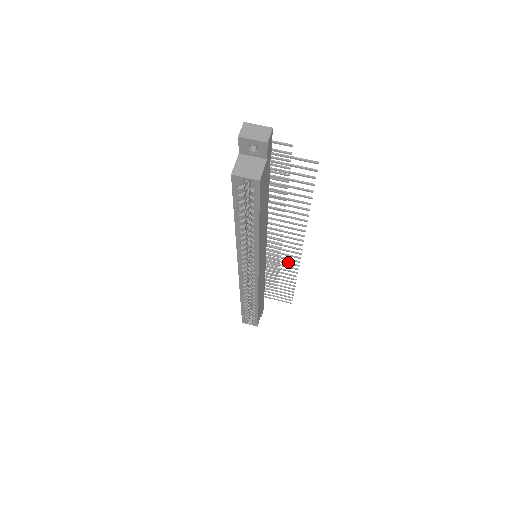
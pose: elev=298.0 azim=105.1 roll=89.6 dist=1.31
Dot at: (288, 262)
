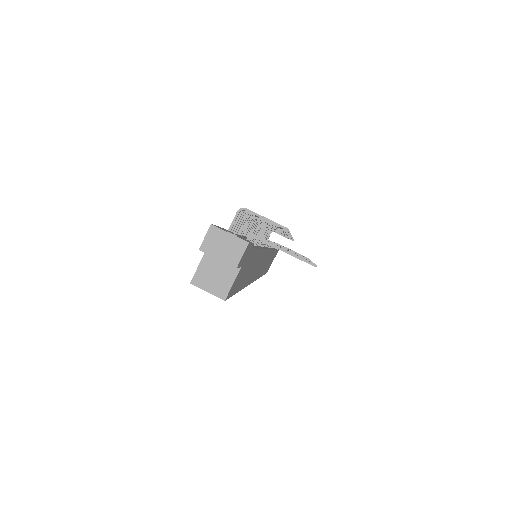
Dot at: occluded
